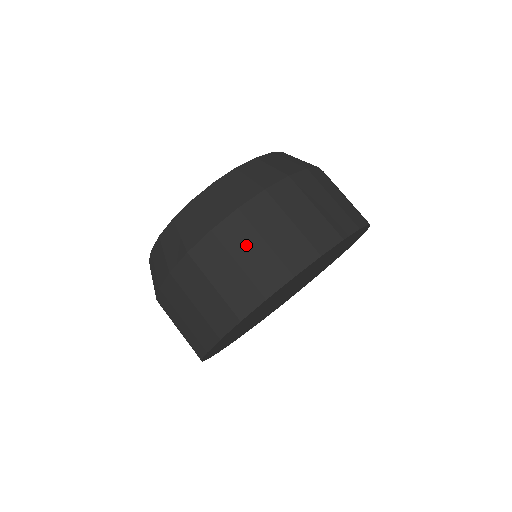
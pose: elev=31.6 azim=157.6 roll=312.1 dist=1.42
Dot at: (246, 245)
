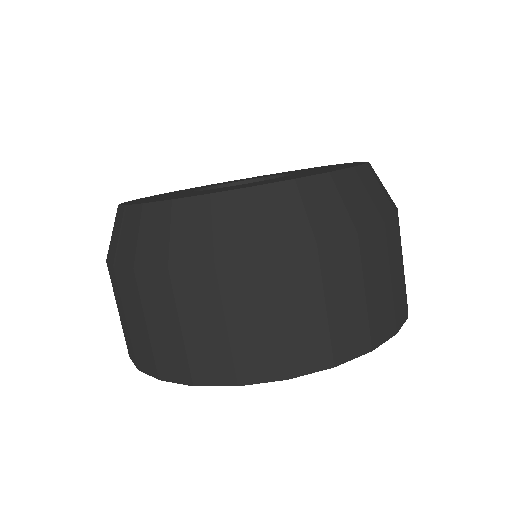
Dot at: (378, 274)
